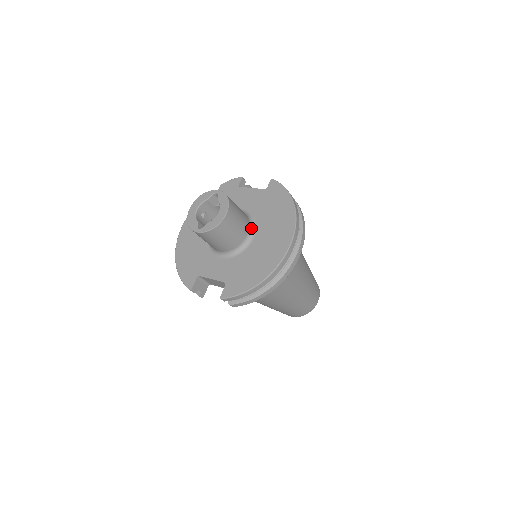
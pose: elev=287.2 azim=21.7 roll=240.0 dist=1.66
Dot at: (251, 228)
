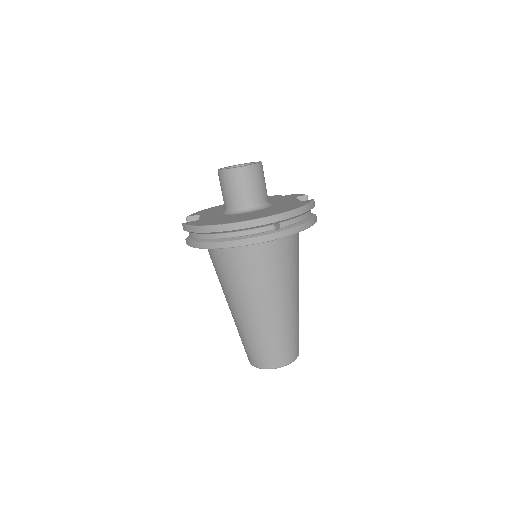
Dot at: (255, 207)
